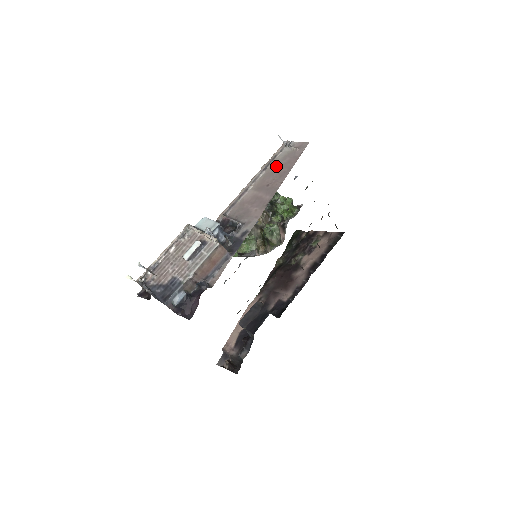
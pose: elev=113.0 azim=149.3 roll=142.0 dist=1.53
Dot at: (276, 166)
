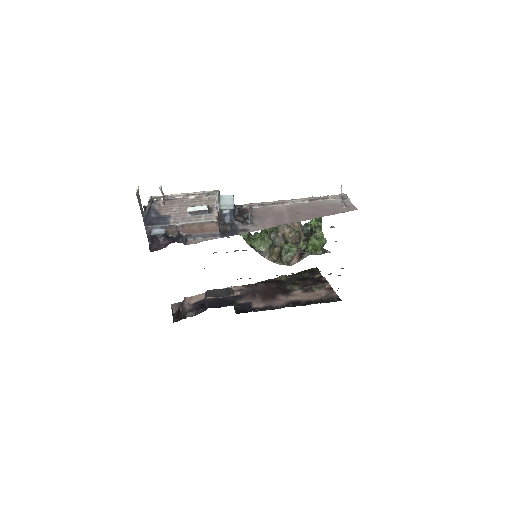
Dot at: (319, 205)
